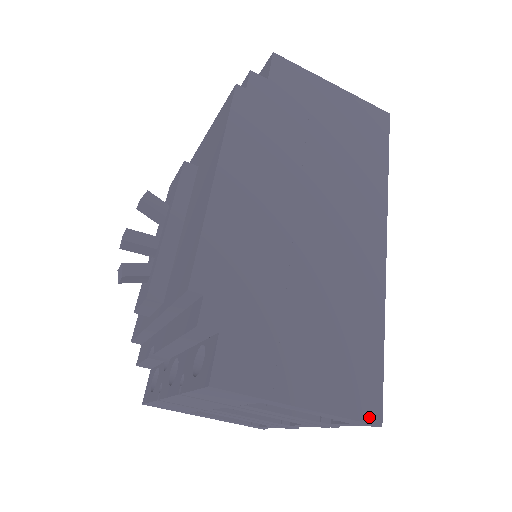
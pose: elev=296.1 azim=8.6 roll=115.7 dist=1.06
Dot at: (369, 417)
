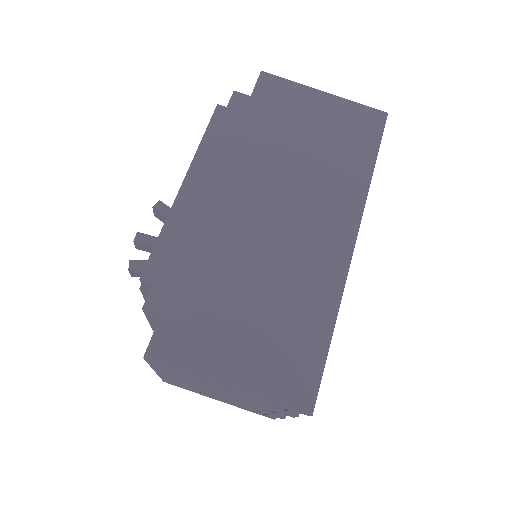
Dot at: (299, 405)
